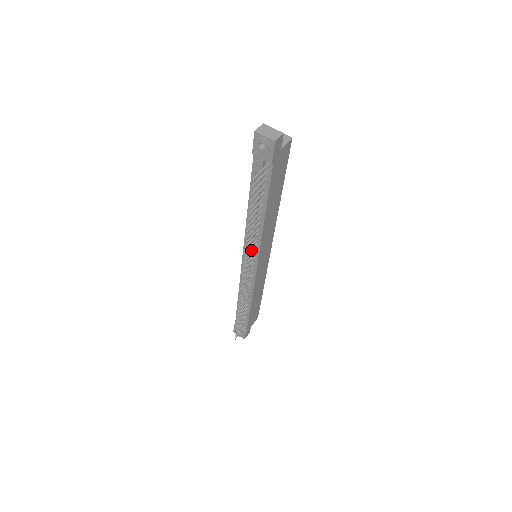
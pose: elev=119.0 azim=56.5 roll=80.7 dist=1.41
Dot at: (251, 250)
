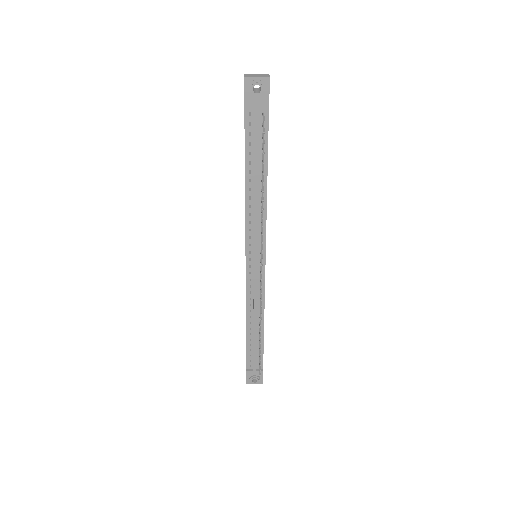
Dot at: (262, 235)
